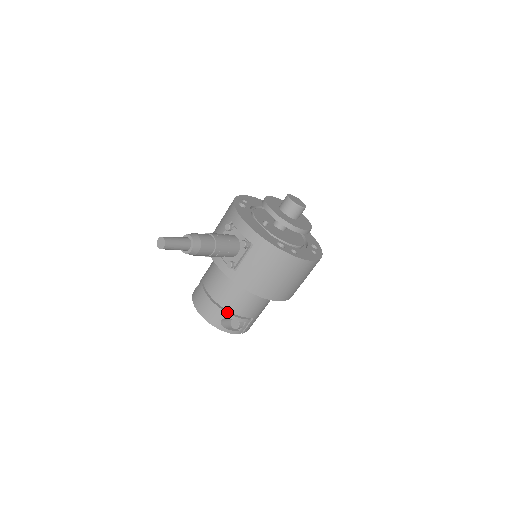
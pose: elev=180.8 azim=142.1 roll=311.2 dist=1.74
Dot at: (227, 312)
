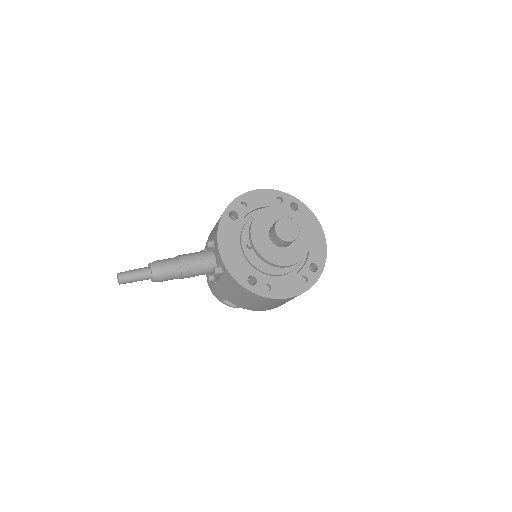
Dot at: occluded
